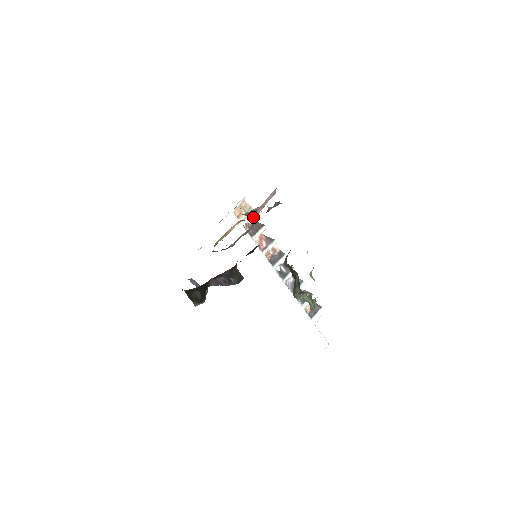
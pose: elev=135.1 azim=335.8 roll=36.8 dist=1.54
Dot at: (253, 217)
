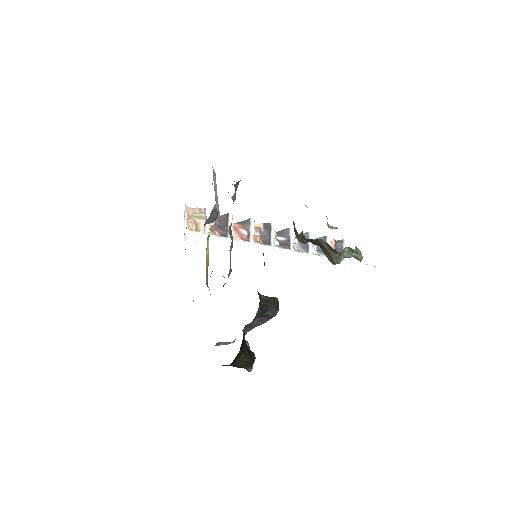
Dot at: (216, 219)
